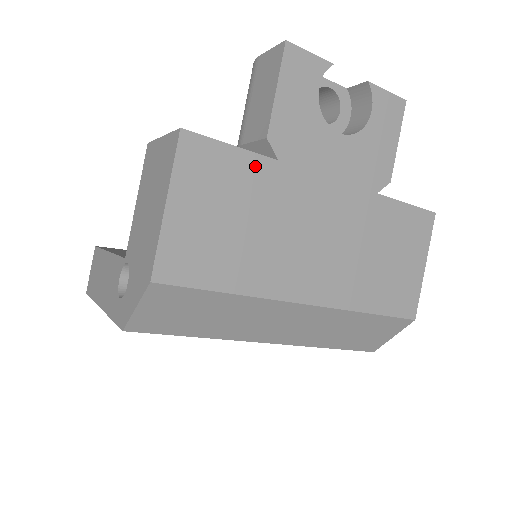
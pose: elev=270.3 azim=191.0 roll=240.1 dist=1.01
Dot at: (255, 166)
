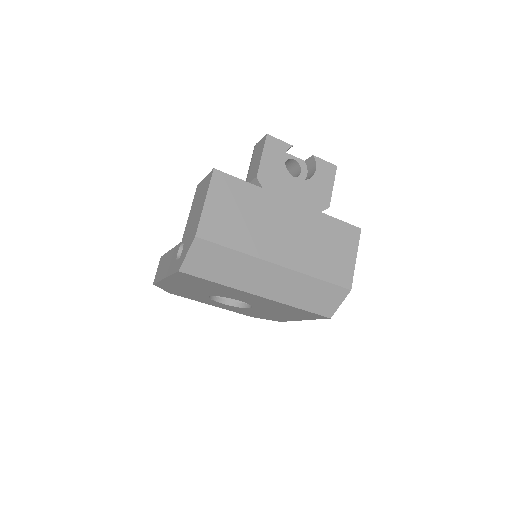
Dot at: (250, 189)
